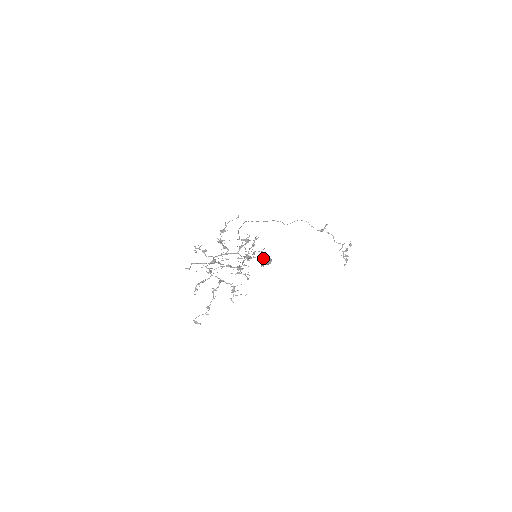
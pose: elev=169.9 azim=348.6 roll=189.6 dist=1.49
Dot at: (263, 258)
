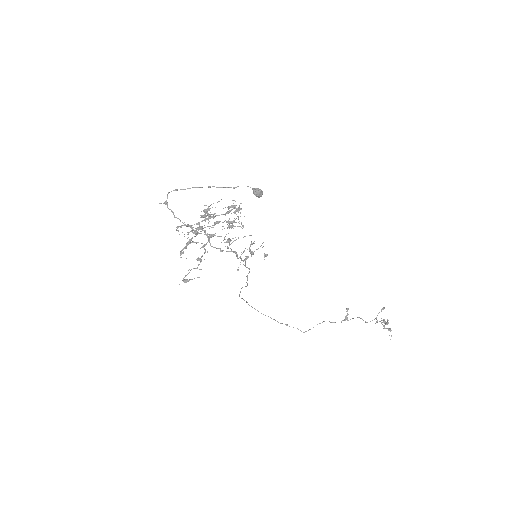
Dot at: occluded
